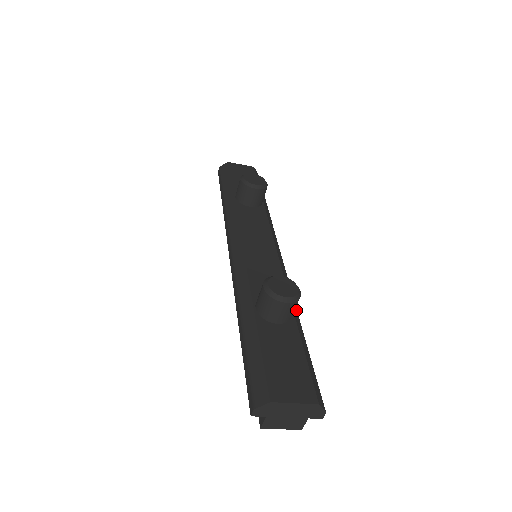
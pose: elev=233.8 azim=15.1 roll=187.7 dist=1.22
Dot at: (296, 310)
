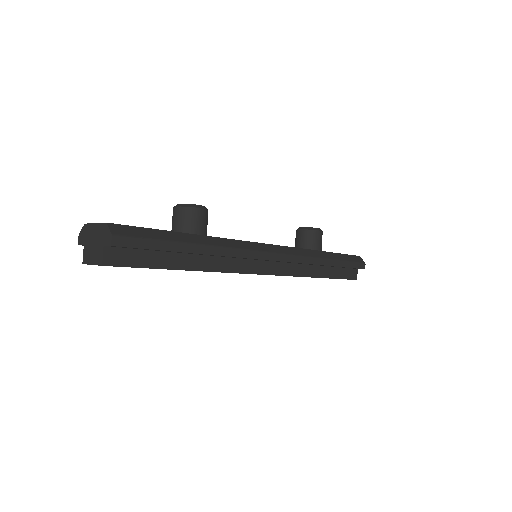
Dot at: (214, 244)
